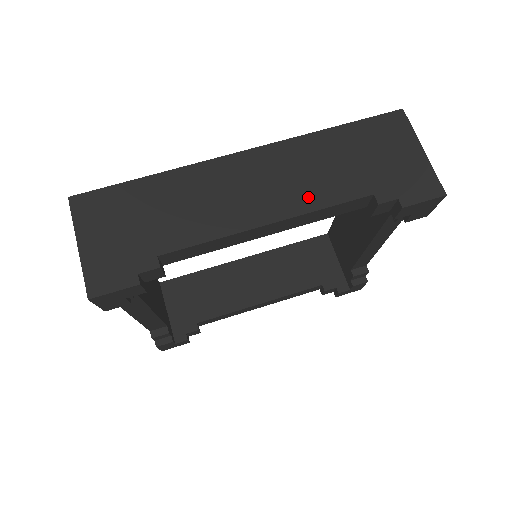
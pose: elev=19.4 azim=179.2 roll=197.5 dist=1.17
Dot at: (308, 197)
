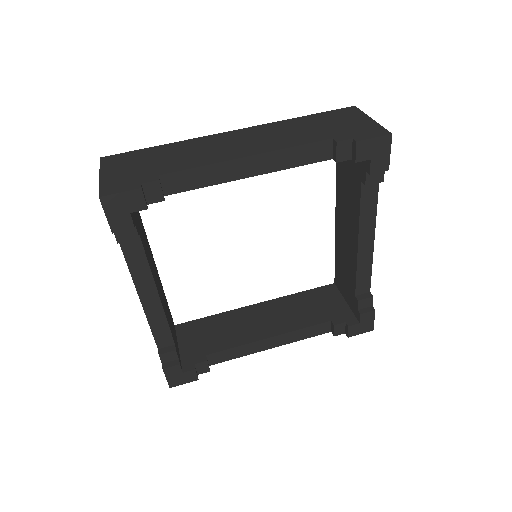
Dot at: (280, 143)
